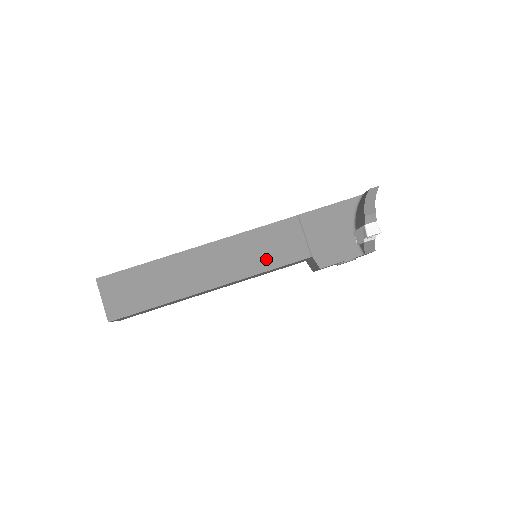
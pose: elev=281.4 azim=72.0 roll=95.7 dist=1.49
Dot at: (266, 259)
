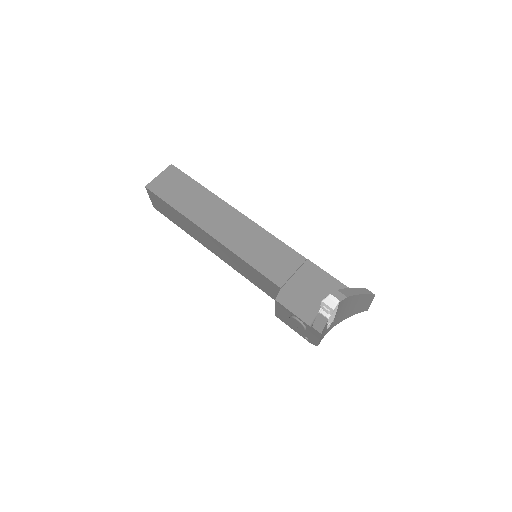
Dot at: (256, 257)
